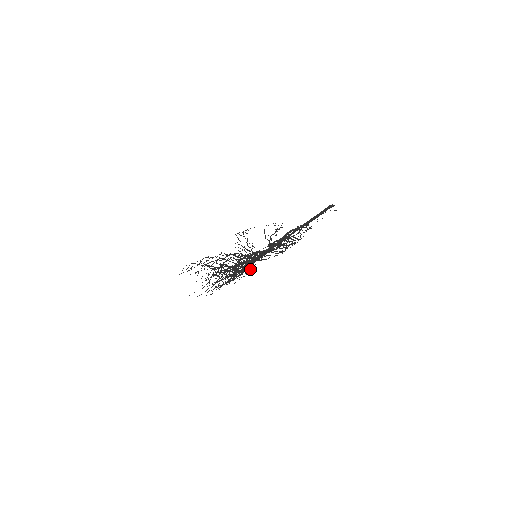
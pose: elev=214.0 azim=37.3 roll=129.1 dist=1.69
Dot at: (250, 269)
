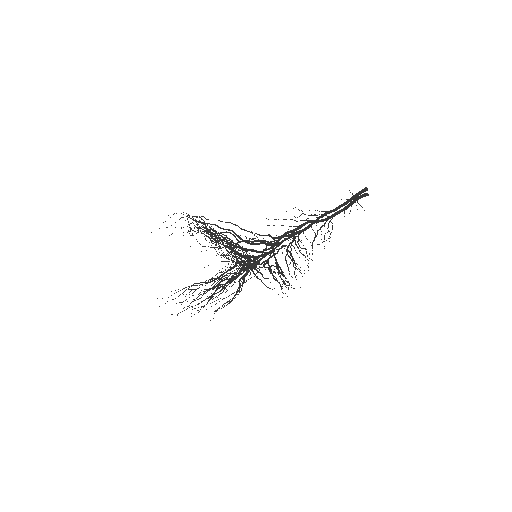
Dot at: (239, 285)
